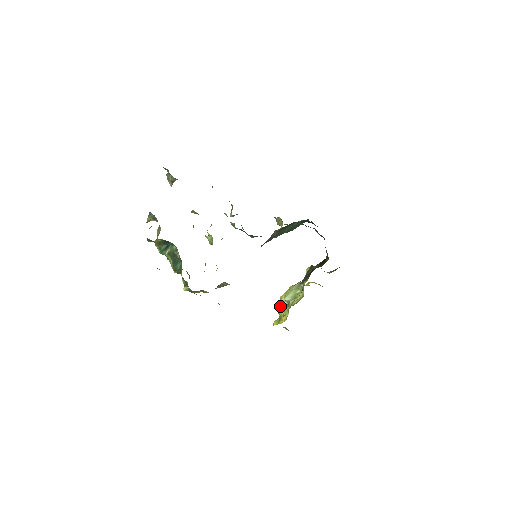
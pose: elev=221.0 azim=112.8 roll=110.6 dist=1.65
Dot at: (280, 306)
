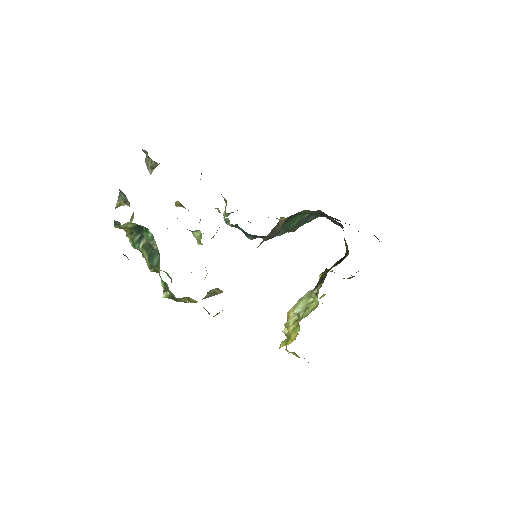
Dot at: (288, 323)
